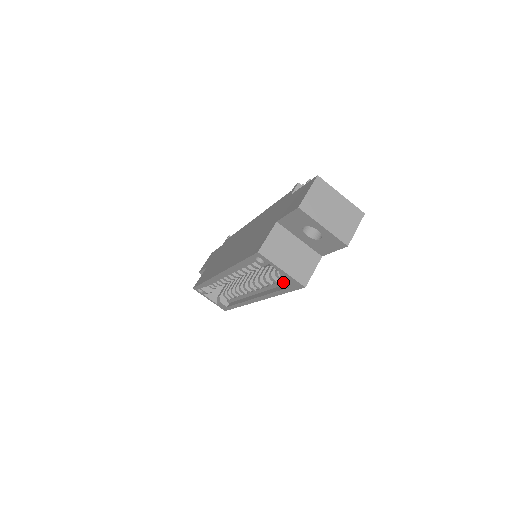
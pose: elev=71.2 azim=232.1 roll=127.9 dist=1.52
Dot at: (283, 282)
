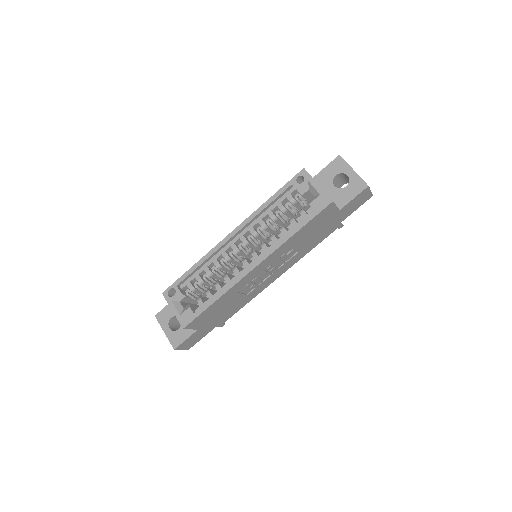
Dot at: (310, 205)
